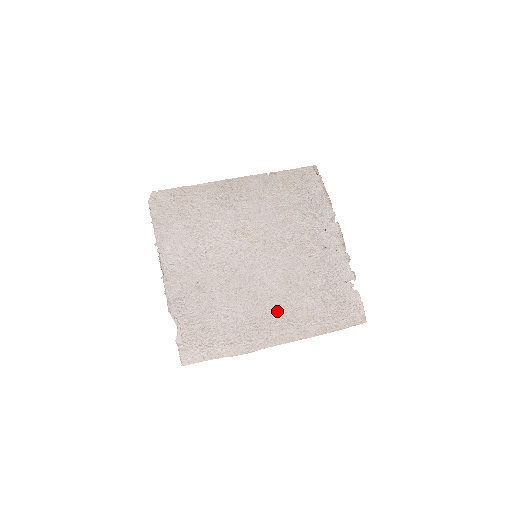
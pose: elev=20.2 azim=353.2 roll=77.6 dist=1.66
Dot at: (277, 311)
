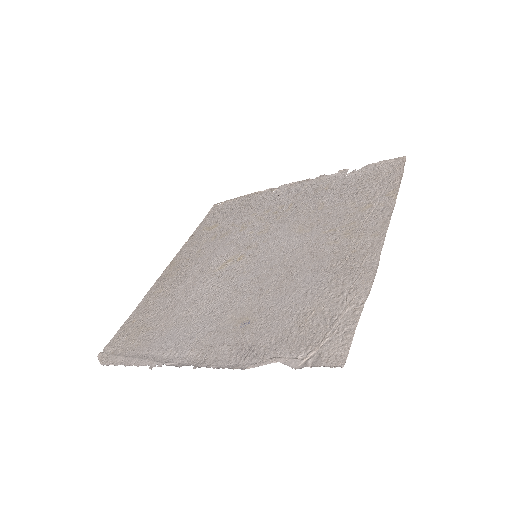
Dot at: (337, 238)
